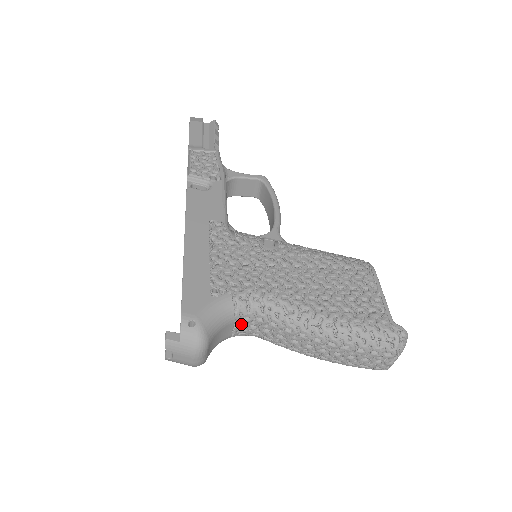
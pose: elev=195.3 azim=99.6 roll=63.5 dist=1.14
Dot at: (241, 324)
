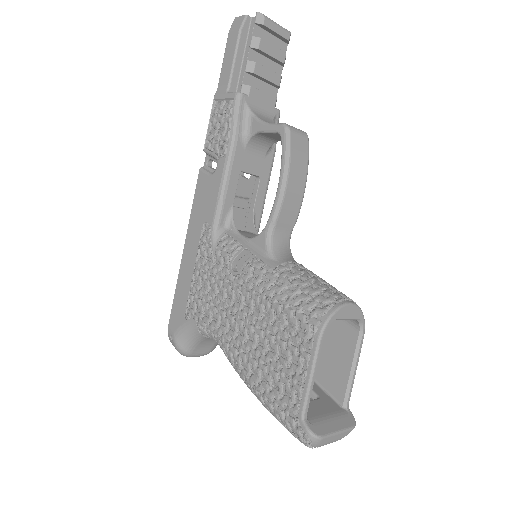
Dot at: occluded
